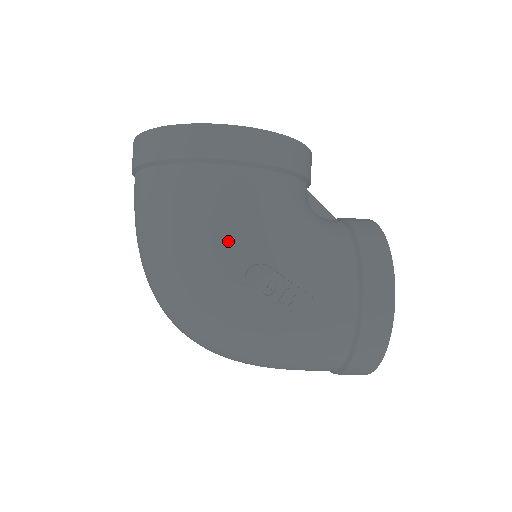
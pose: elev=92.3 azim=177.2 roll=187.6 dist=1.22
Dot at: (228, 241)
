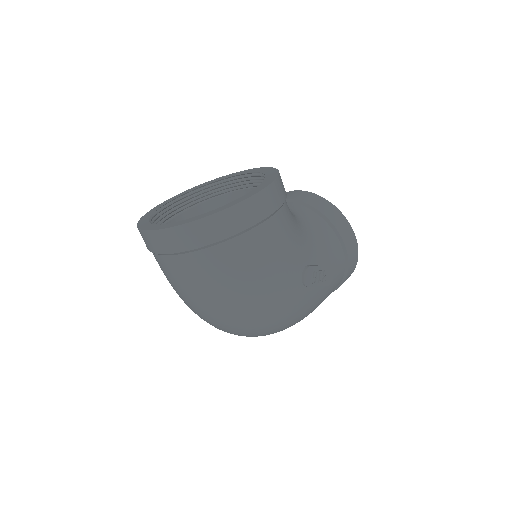
Dot at: (288, 266)
